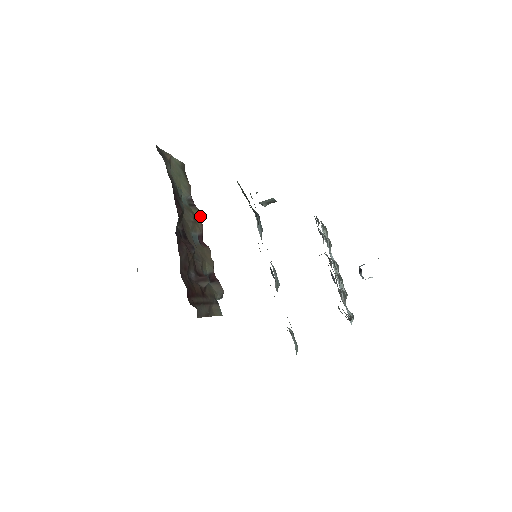
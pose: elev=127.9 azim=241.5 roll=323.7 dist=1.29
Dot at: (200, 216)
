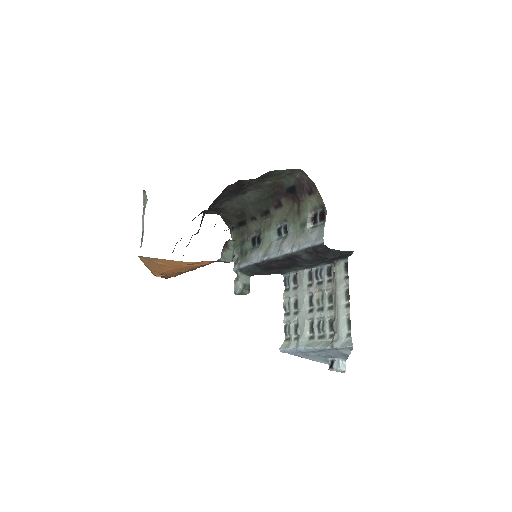
Dot at: occluded
